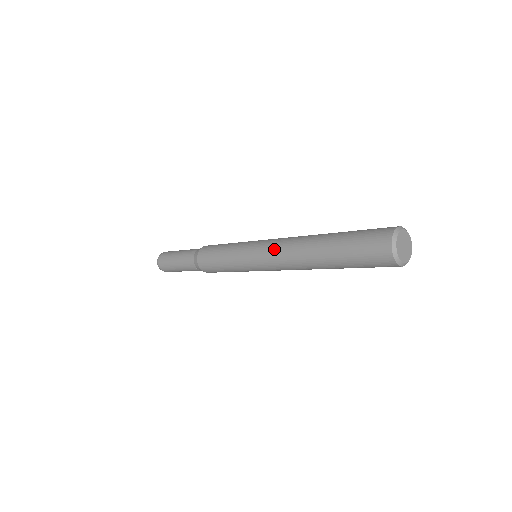
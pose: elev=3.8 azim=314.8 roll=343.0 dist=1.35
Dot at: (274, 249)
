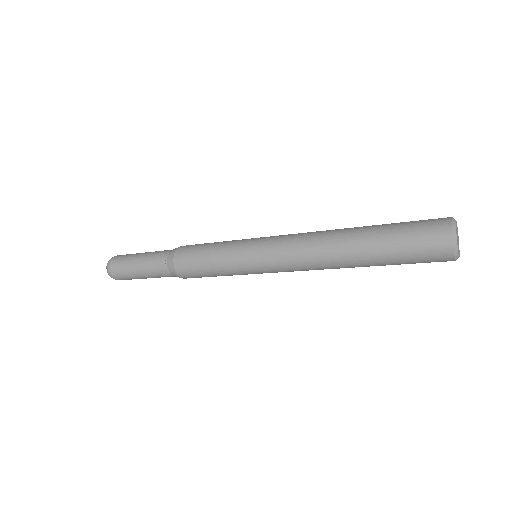
Dot at: (295, 234)
